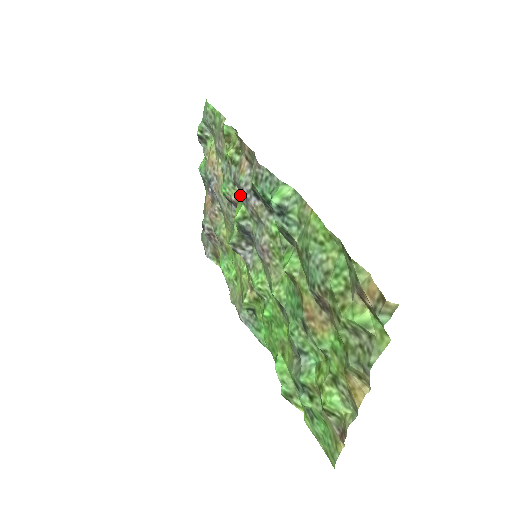
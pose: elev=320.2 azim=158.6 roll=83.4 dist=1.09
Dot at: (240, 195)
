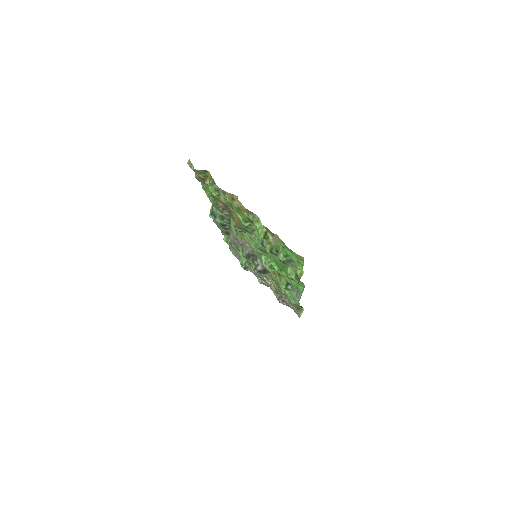
Dot at: occluded
